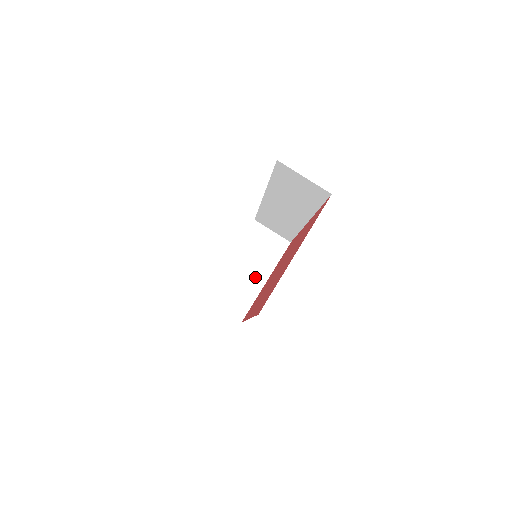
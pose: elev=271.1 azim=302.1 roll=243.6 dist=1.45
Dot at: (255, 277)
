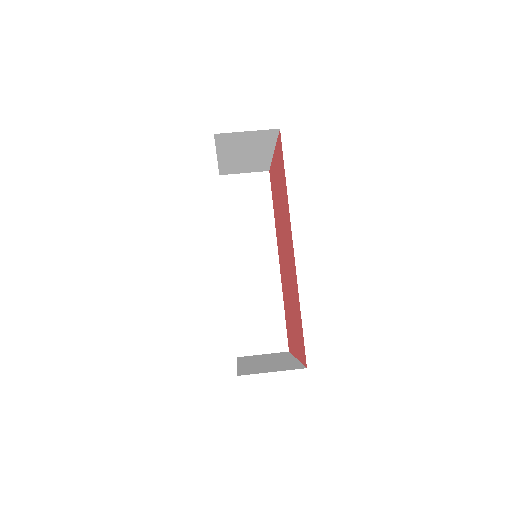
Dot at: (280, 361)
